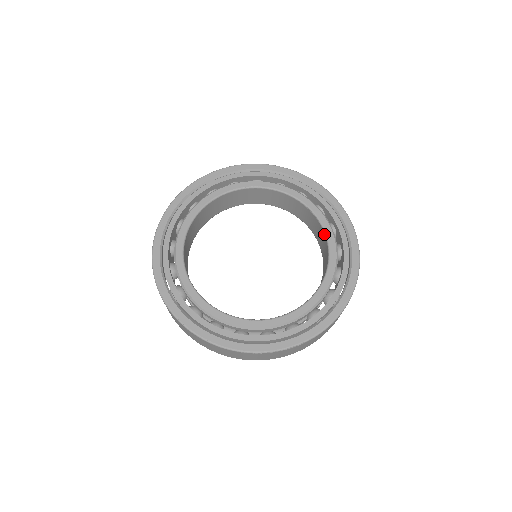
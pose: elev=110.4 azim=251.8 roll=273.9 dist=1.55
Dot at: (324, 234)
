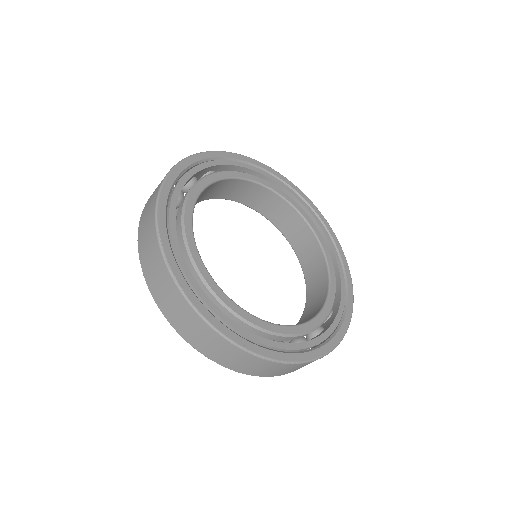
Dot at: (327, 270)
